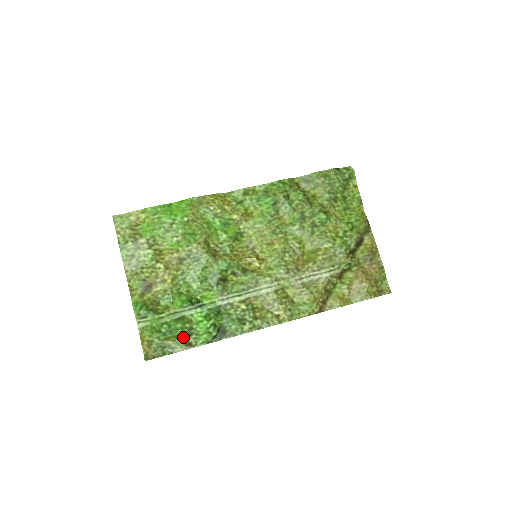
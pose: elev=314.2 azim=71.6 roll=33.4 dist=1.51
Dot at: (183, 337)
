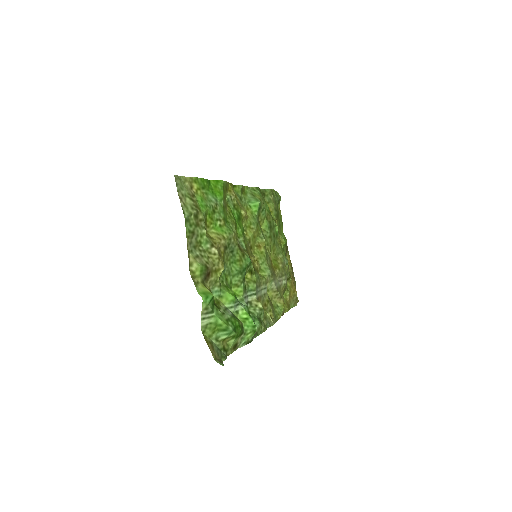
Dot at: (237, 337)
